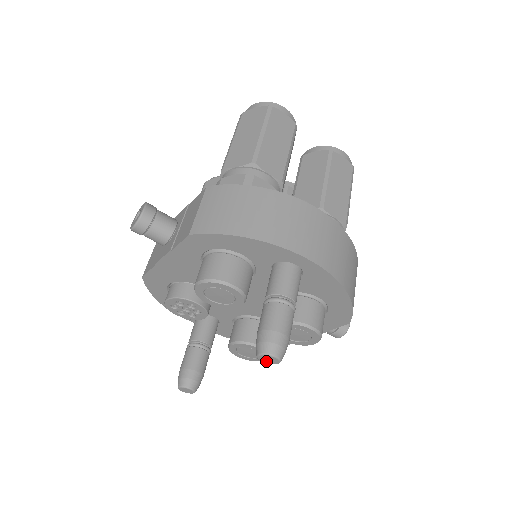
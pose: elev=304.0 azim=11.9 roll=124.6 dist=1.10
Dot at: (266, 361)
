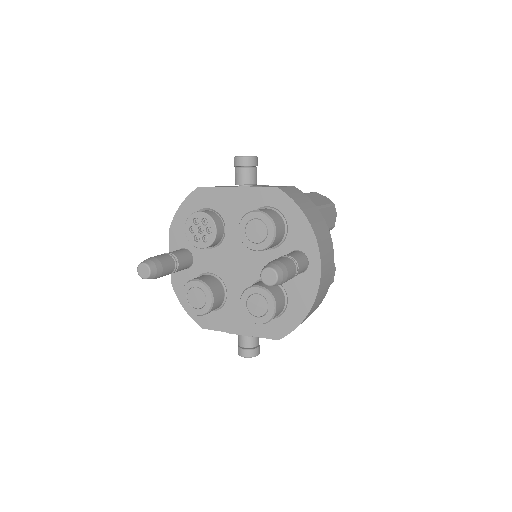
Dot at: (265, 277)
